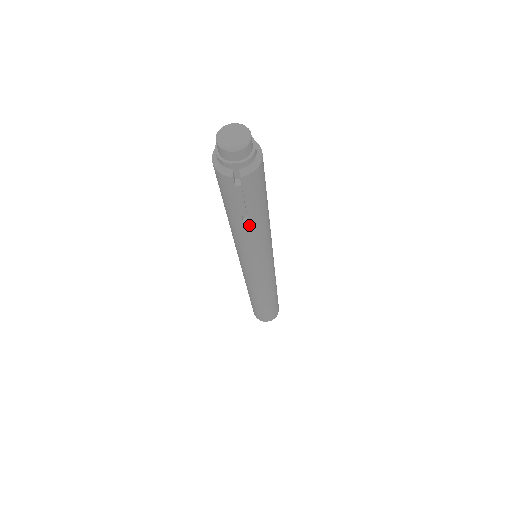
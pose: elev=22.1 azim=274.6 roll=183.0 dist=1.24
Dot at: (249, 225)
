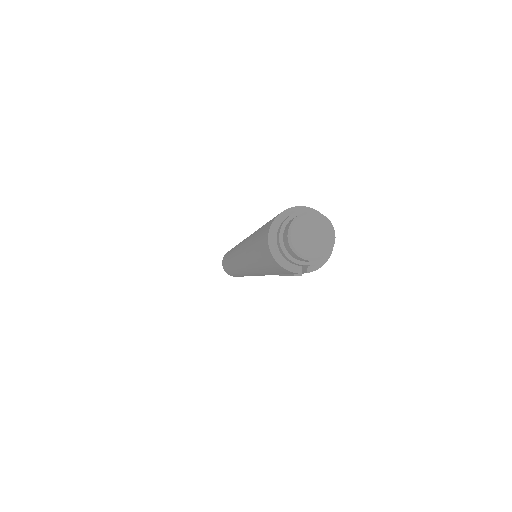
Dot at: occluded
